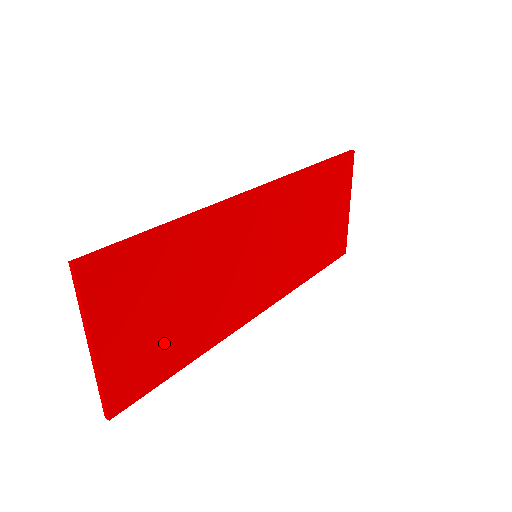
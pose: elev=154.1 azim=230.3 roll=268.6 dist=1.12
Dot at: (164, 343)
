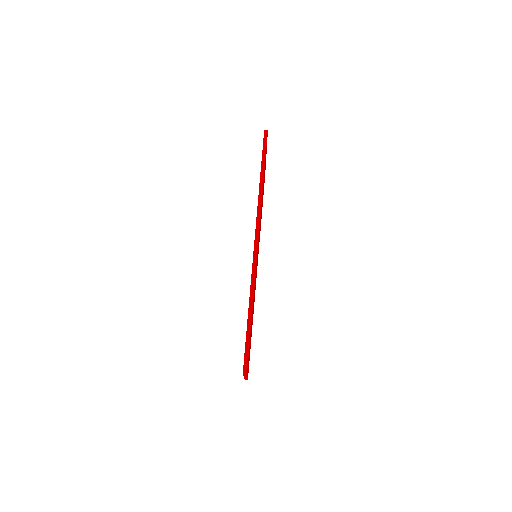
Dot at: occluded
